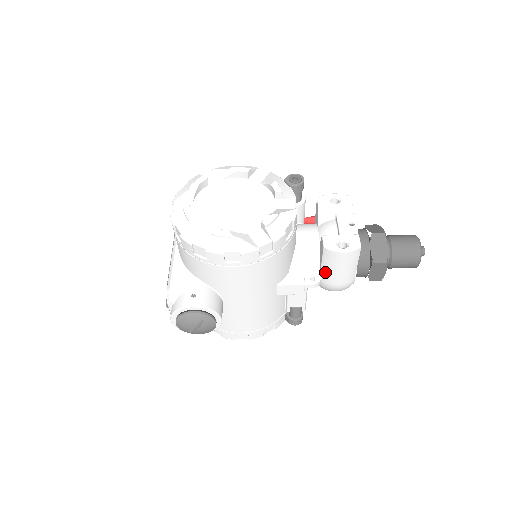
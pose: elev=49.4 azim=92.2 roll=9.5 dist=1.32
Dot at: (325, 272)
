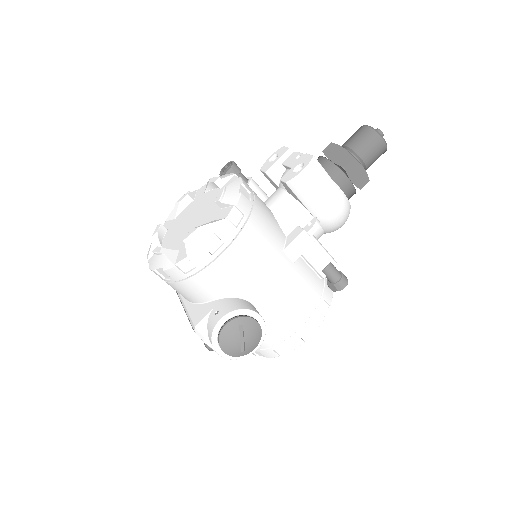
Dot at: (312, 207)
